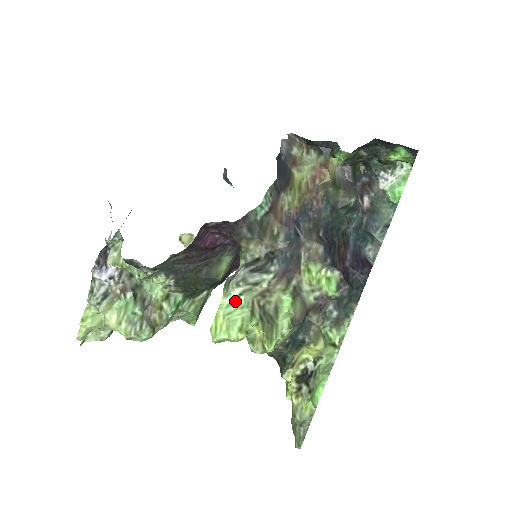
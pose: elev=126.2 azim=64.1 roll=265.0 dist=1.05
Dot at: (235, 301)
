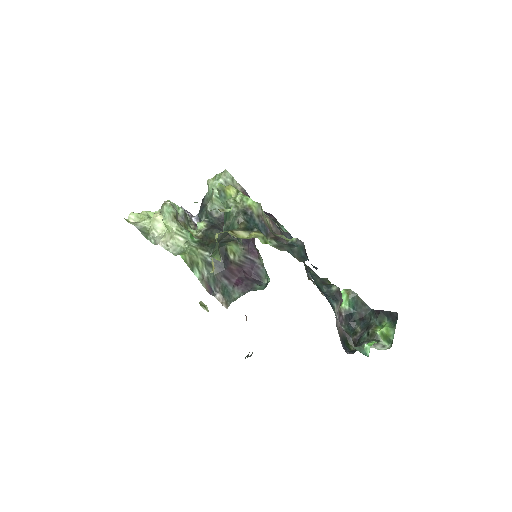
Dot at: occluded
